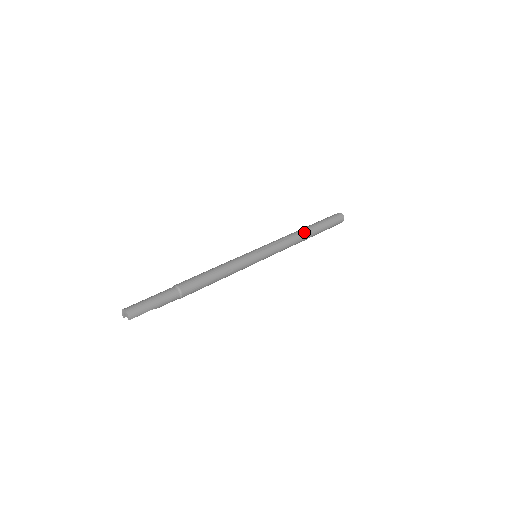
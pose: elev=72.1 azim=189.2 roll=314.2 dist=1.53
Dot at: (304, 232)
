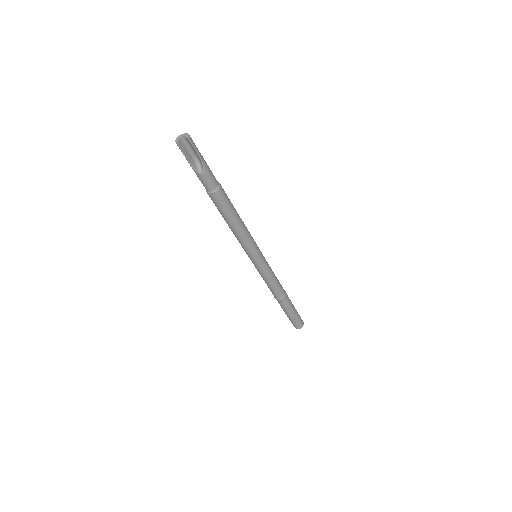
Dot at: occluded
